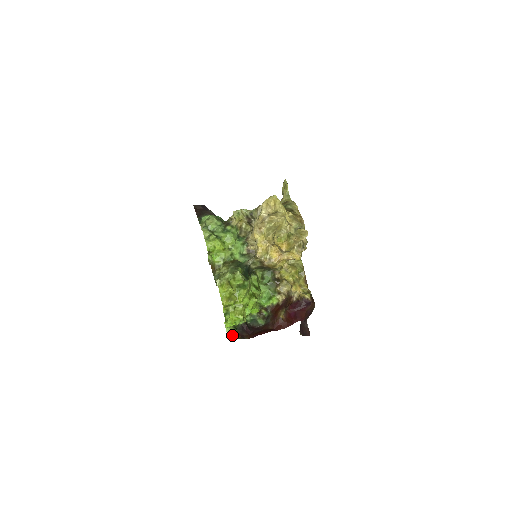
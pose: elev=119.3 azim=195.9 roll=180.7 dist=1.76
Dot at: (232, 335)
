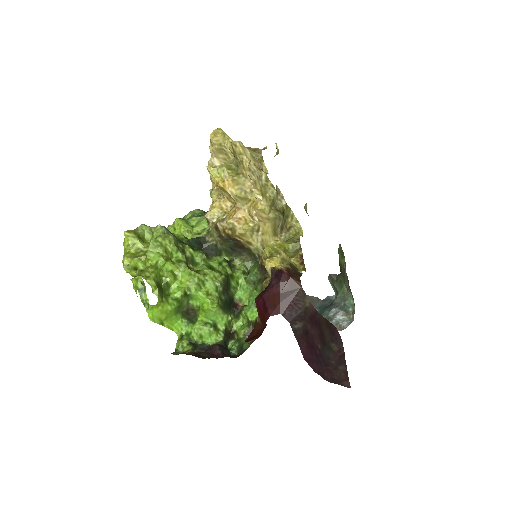
Dot at: (182, 352)
